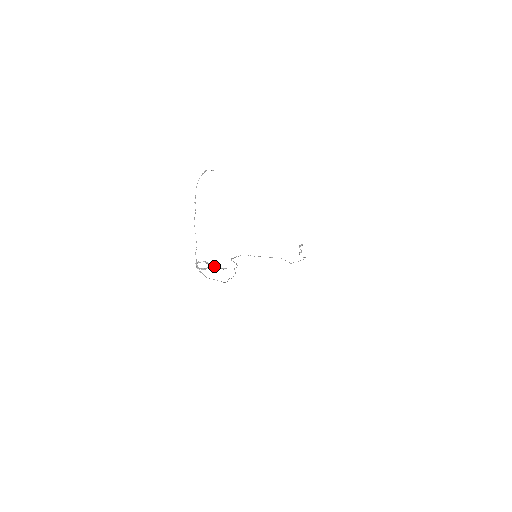
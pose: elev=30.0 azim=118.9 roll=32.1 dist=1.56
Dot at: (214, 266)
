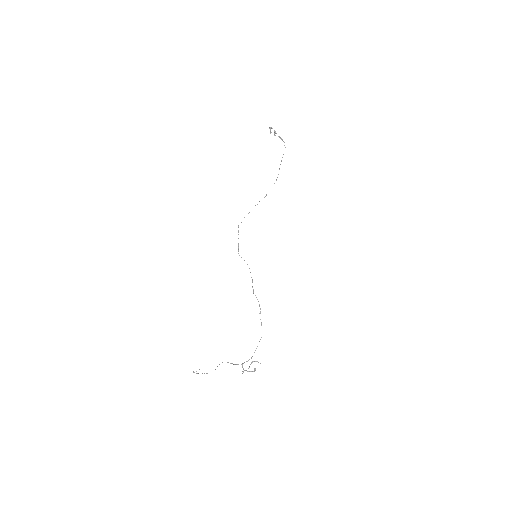
Dot at: (254, 371)
